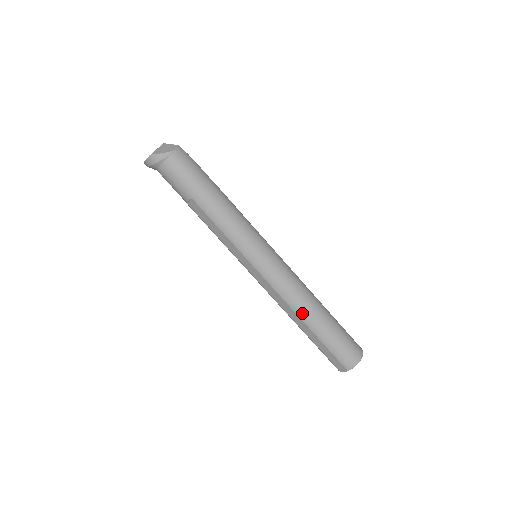
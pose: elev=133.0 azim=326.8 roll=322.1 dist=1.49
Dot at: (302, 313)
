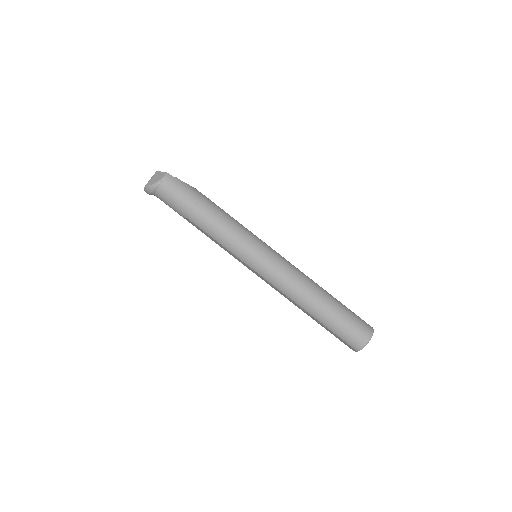
Dot at: (303, 305)
